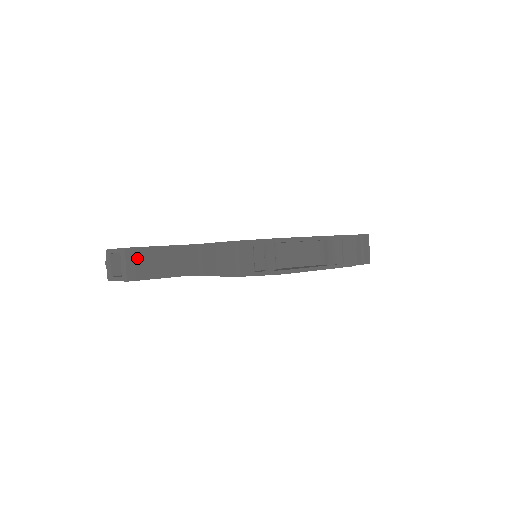
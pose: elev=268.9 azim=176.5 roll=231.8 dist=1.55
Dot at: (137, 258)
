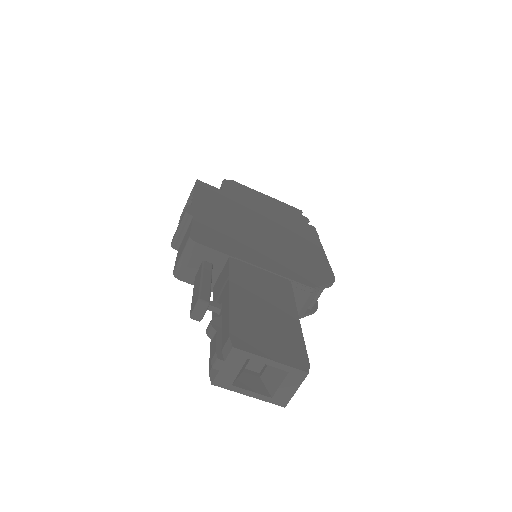
Dot at: occluded
